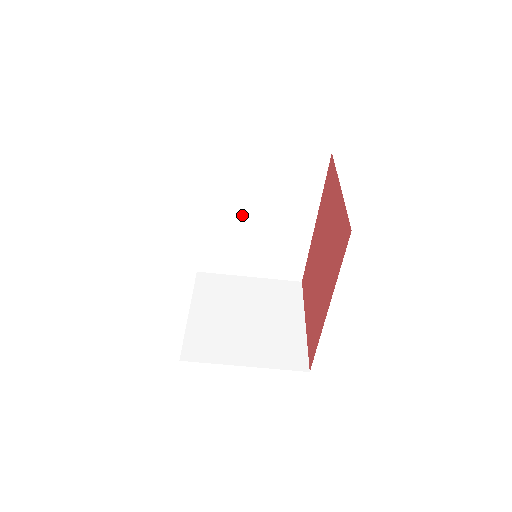
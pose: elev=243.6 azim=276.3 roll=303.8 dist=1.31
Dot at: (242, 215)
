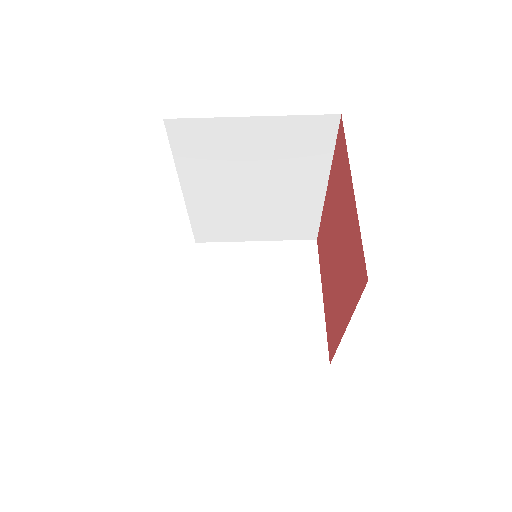
Dot at: (235, 190)
